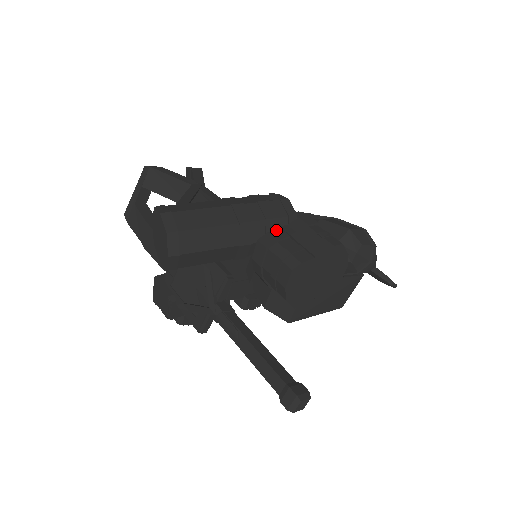
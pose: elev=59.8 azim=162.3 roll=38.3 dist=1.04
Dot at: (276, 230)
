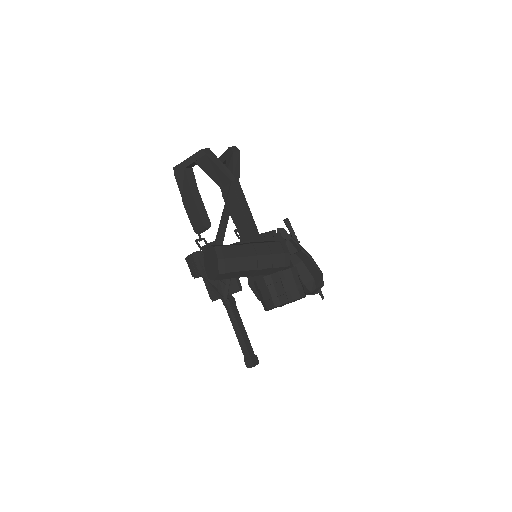
Dot at: (275, 273)
